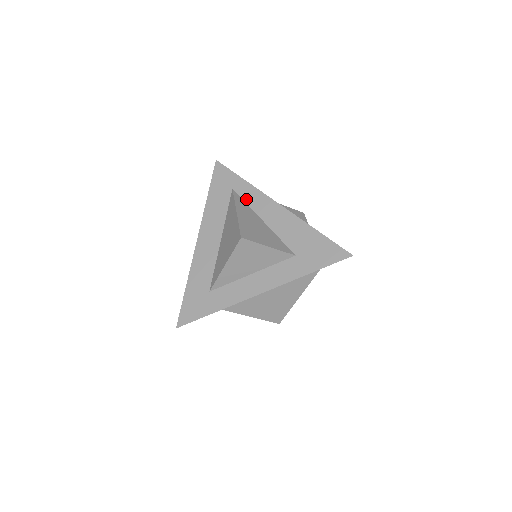
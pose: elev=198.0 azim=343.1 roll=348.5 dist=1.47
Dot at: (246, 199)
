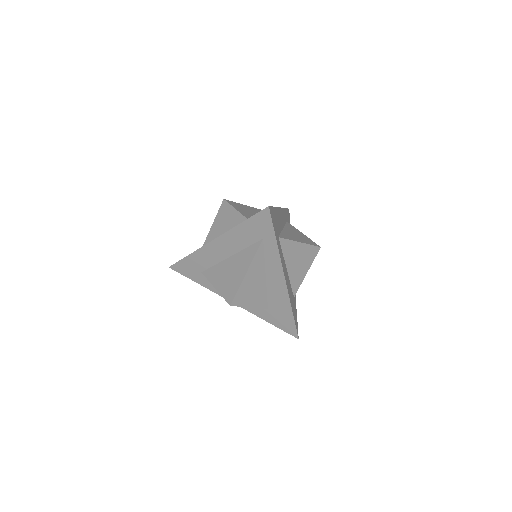
Dot at: (266, 255)
